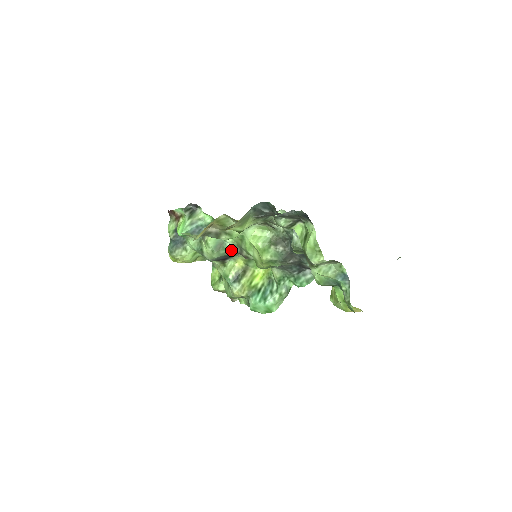
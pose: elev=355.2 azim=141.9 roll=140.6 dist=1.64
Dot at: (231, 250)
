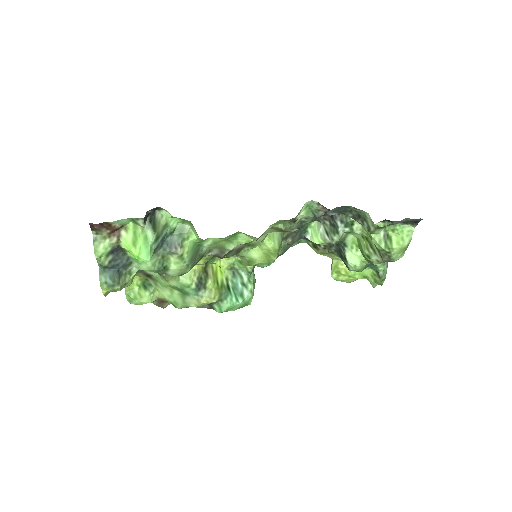
Dot at: (203, 254)
